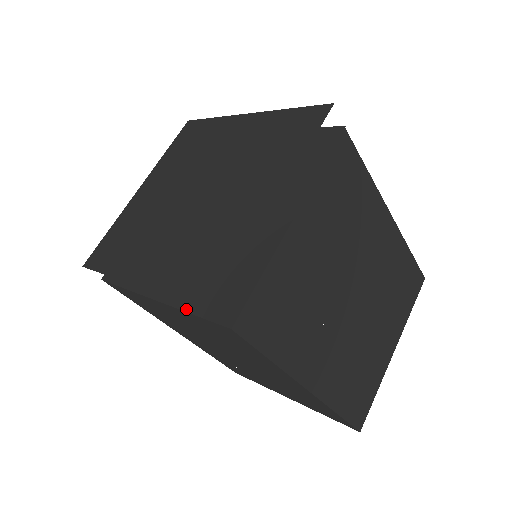
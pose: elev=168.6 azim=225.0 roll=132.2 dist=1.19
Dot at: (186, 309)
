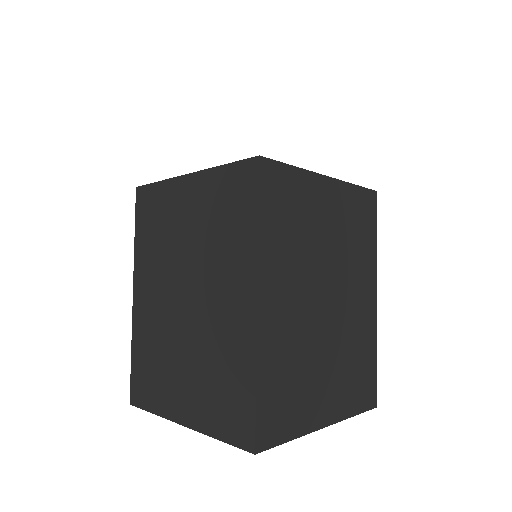
Dot at: (218, 166)
